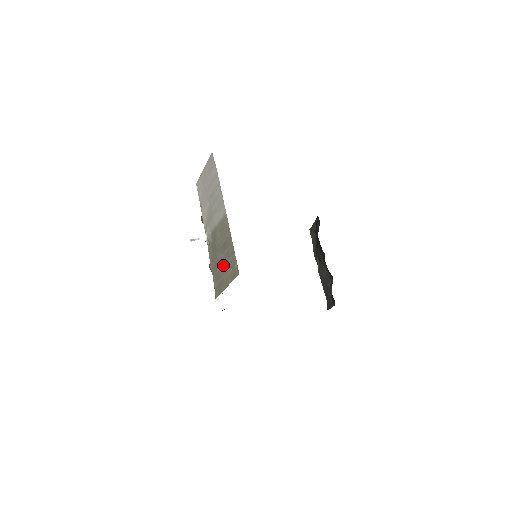
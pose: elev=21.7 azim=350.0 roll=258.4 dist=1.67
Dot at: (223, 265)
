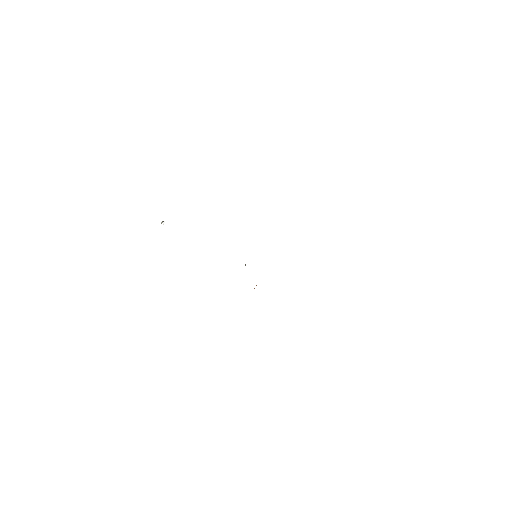
Dot at: occluded
